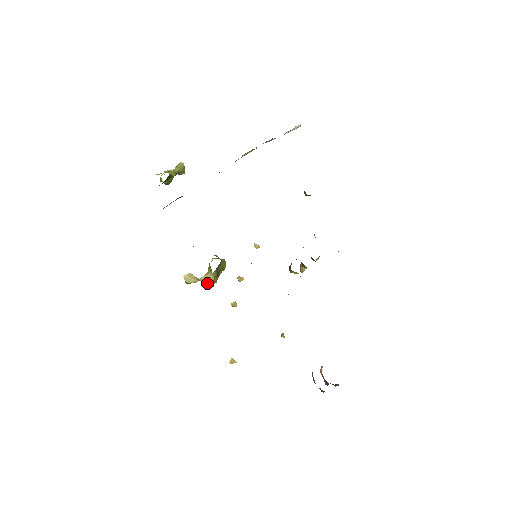
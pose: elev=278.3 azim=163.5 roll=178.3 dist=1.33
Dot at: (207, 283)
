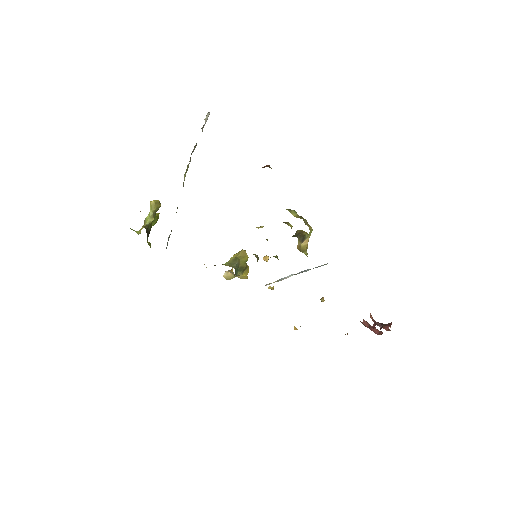
Dot at: (241, 278)
